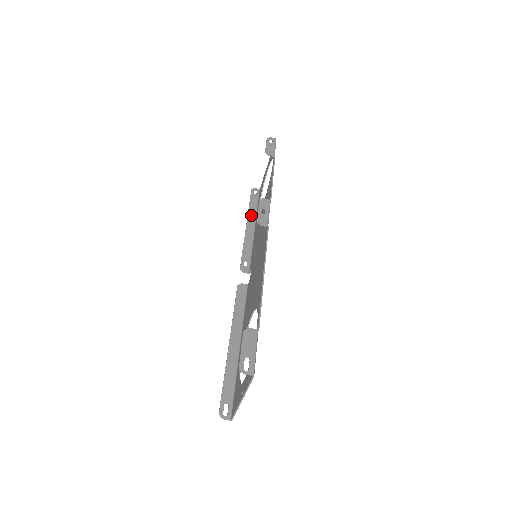
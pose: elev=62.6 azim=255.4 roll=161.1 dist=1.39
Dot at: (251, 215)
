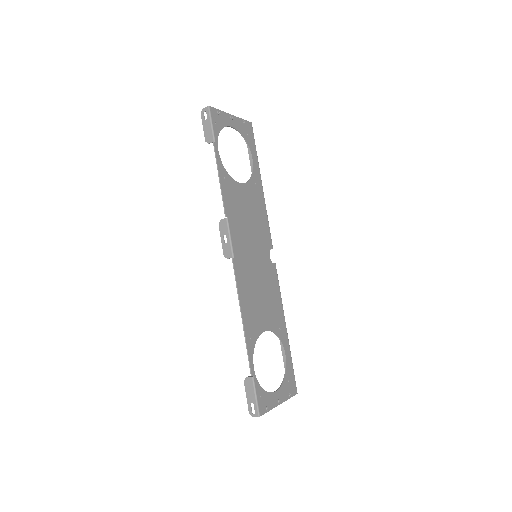
Dot at: occluded
